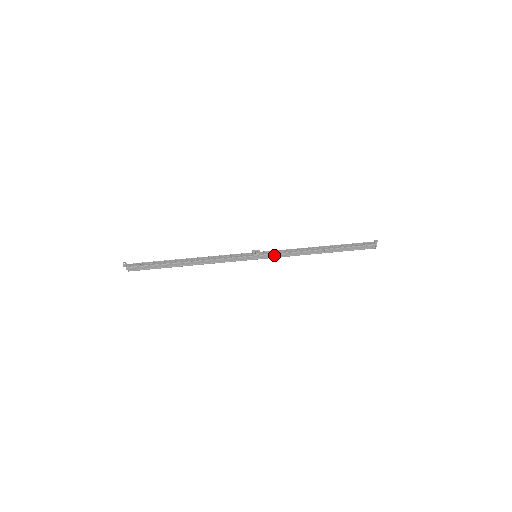
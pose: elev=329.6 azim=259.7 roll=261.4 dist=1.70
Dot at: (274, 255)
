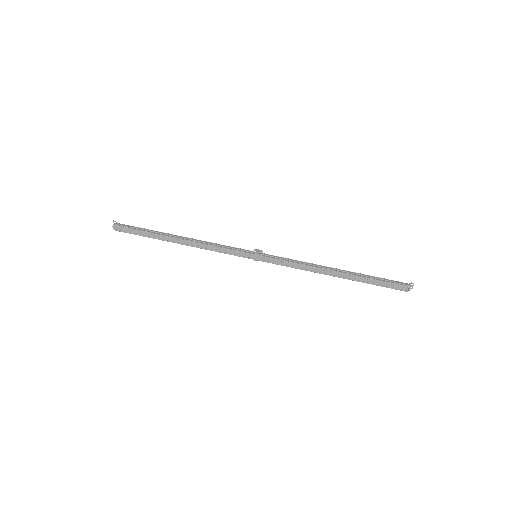
Dot at: (277, 261)
